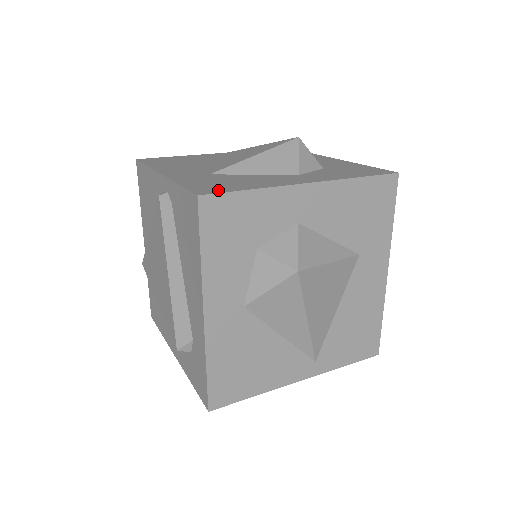
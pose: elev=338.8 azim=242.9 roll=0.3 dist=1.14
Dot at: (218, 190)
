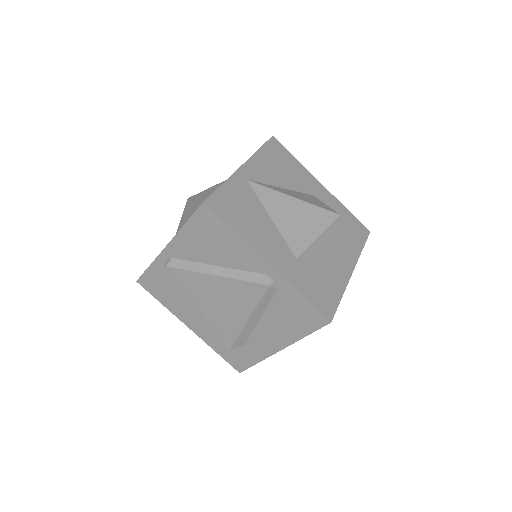
Dot at: (331, 306)
